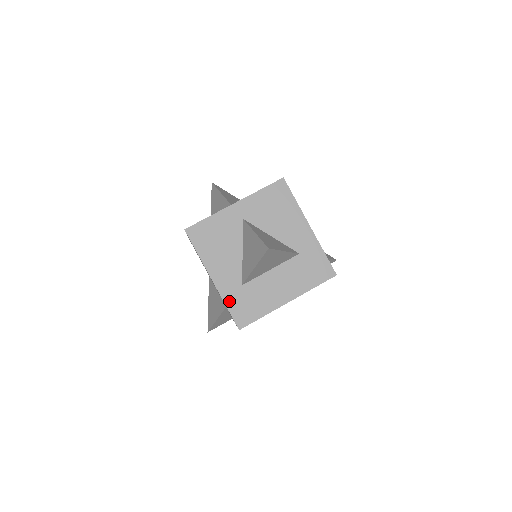
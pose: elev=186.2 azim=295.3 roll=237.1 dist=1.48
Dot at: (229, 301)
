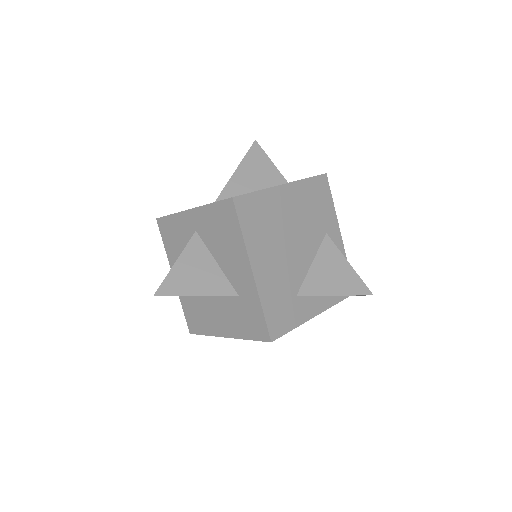
Dot at: (184, 304)
